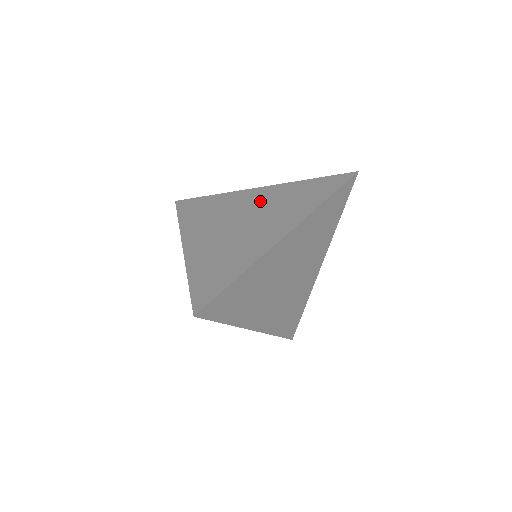
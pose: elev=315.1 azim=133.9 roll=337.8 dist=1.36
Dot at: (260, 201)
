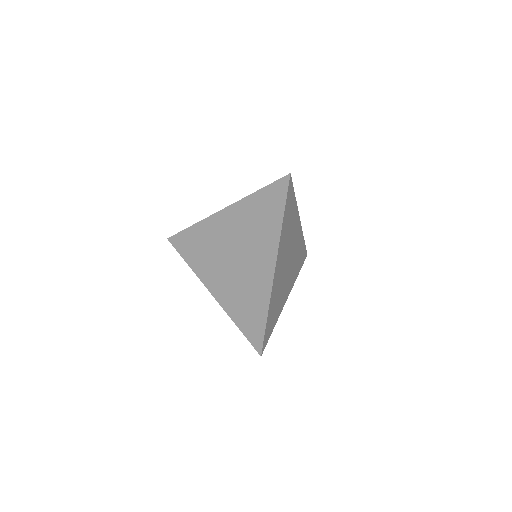
Dot at: (234, 228)
